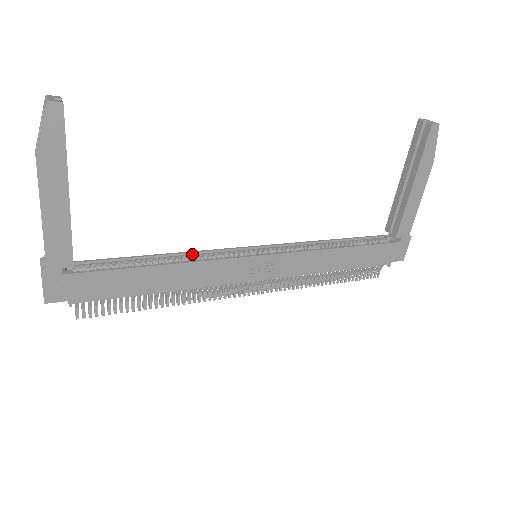
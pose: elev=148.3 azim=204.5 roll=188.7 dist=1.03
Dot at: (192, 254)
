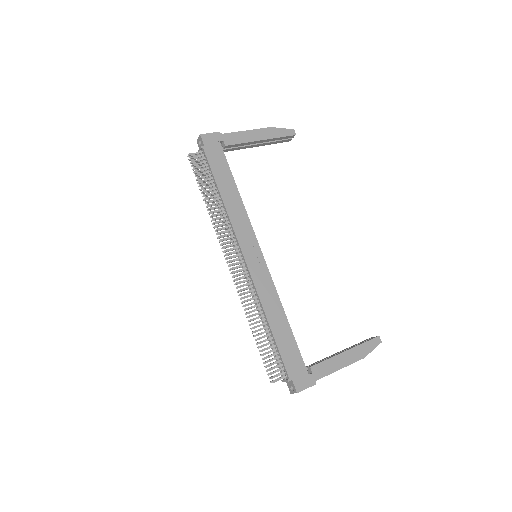
Dot at: occluded
